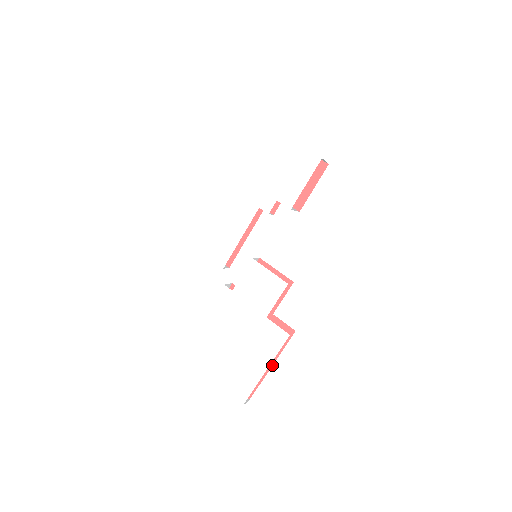
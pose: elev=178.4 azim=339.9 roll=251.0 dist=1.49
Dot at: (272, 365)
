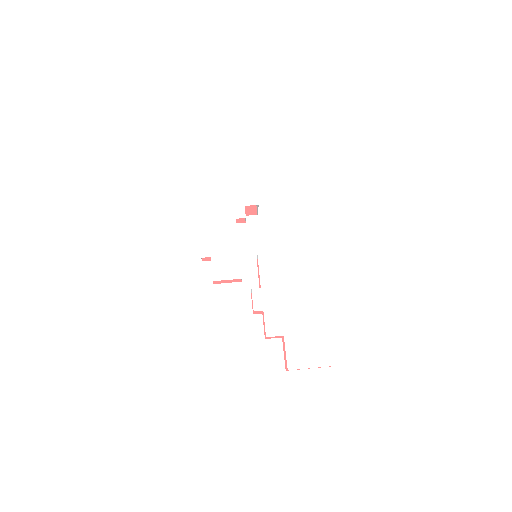
Dot at: occluded
